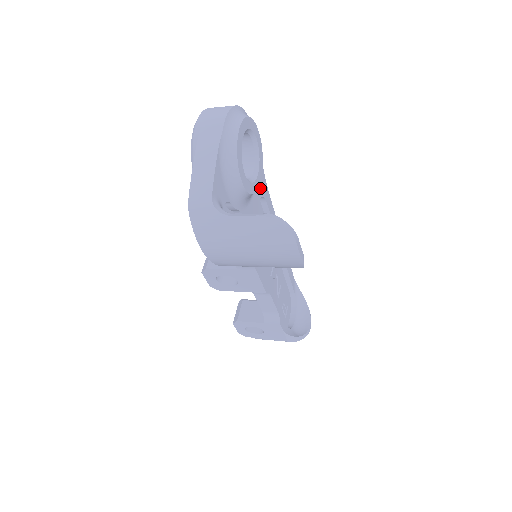
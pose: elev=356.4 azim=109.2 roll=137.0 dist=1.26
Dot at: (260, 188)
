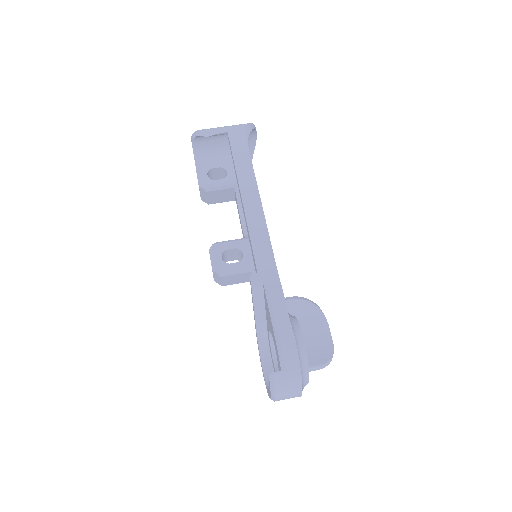
Dot at: occluded
